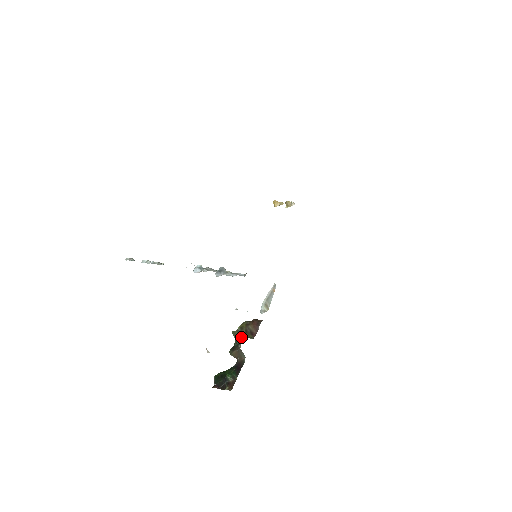
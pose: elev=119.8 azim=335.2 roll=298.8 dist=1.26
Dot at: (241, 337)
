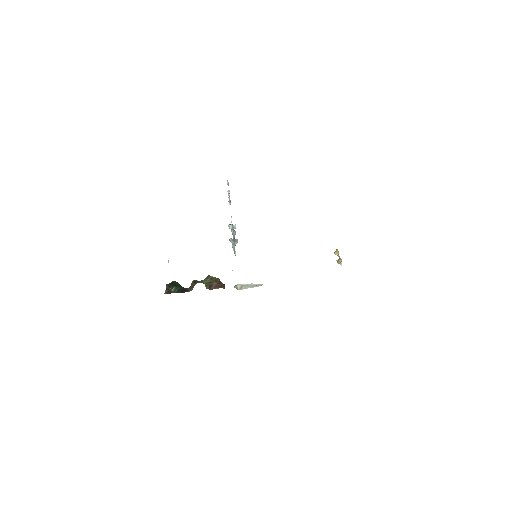
Dot at: (204, 281)
